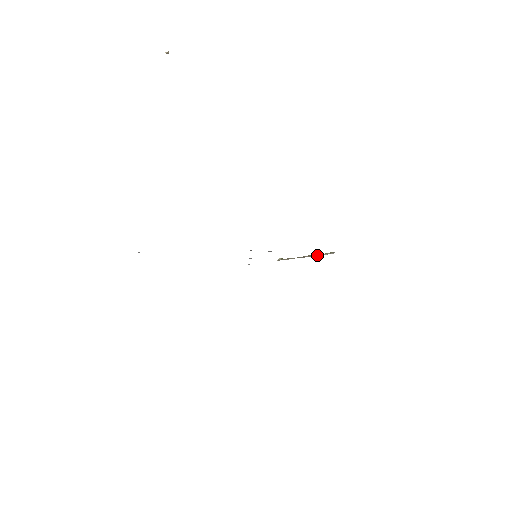
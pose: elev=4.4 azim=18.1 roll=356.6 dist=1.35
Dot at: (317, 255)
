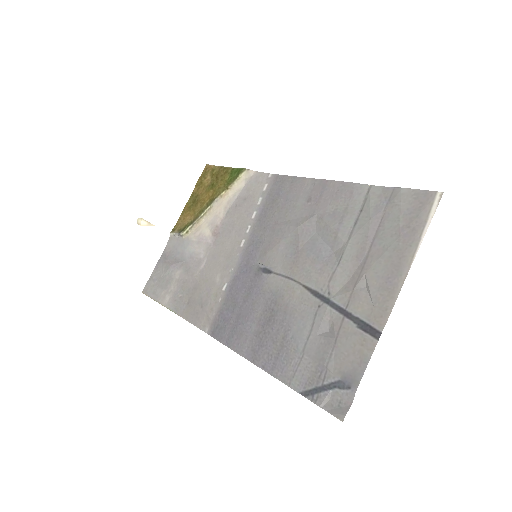
Dot at: (236, 189)
